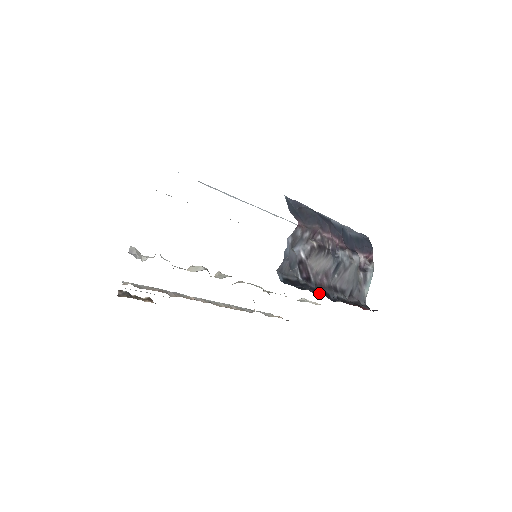
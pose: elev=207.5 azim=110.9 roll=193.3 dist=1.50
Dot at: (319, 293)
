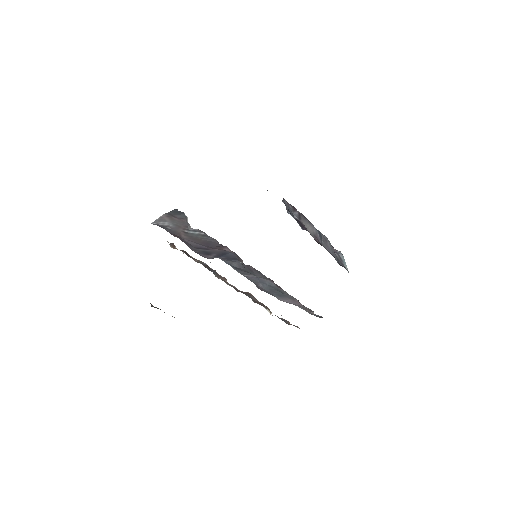
Dot at: occluded
